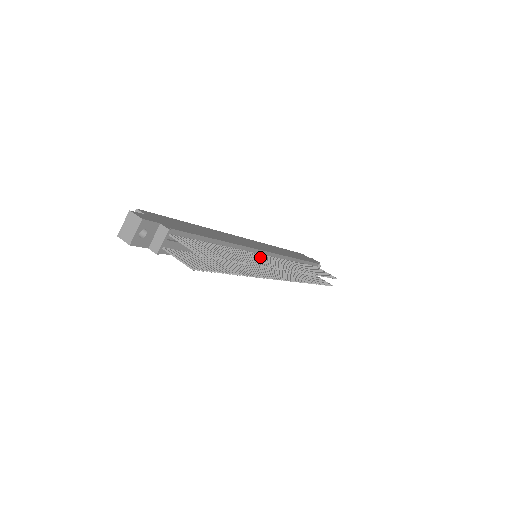
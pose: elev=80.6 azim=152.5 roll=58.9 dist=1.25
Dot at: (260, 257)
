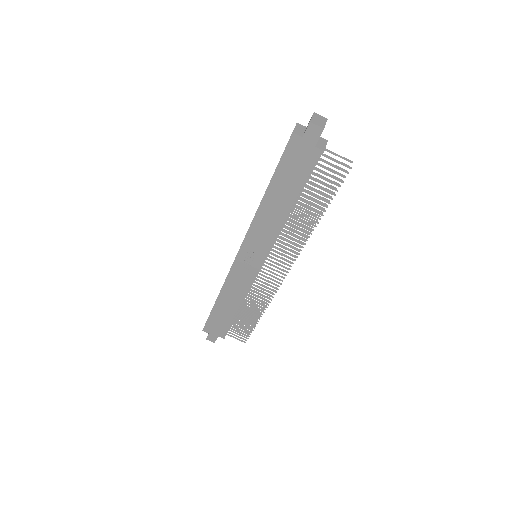
Dot at: occluded
